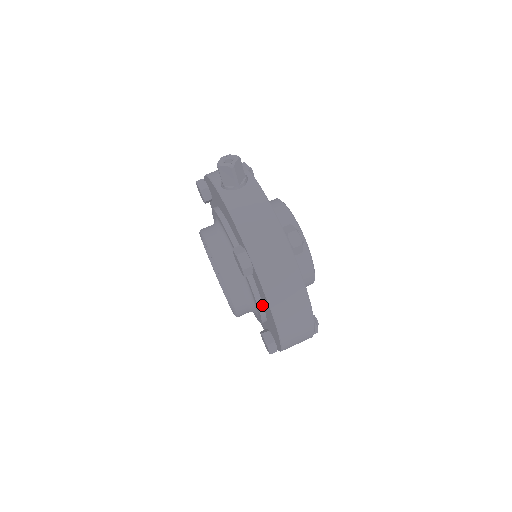
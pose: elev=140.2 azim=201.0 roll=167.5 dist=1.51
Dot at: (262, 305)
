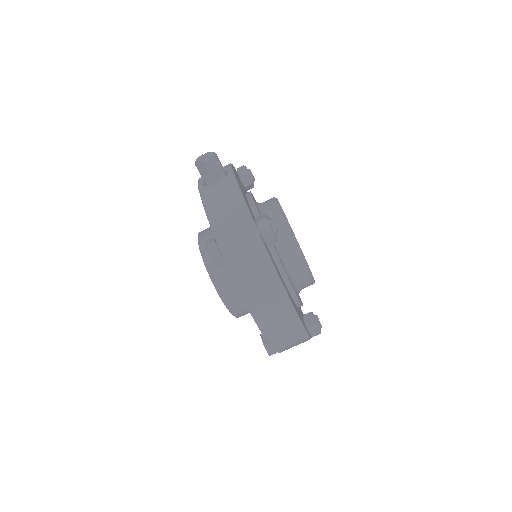
Dot at: occluded
